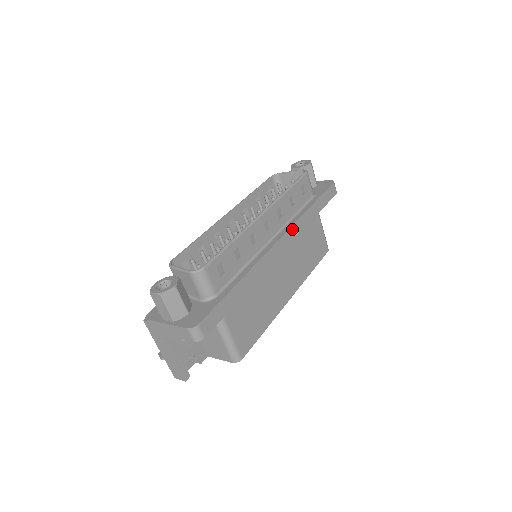
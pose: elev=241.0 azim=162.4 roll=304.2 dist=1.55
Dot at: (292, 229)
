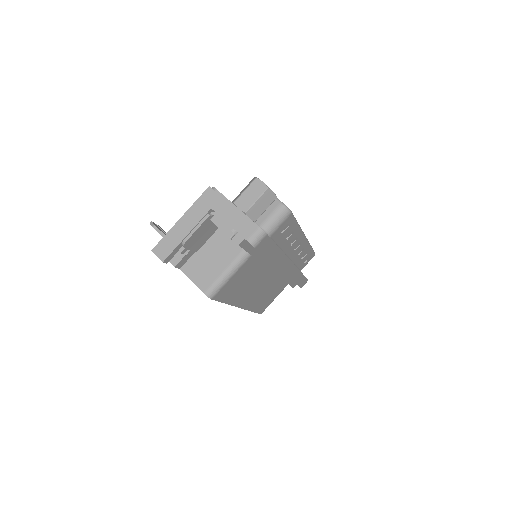
Dot at: (295, 269)
